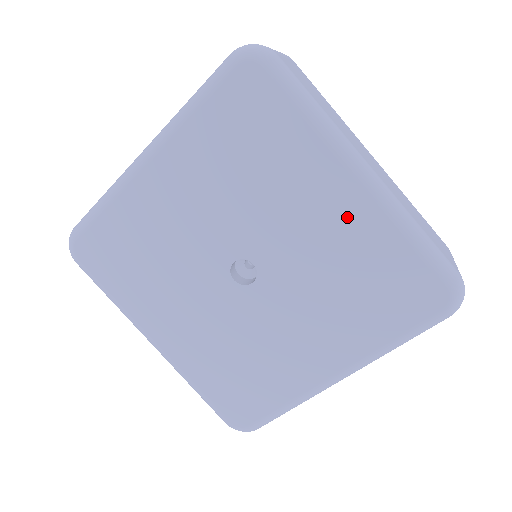
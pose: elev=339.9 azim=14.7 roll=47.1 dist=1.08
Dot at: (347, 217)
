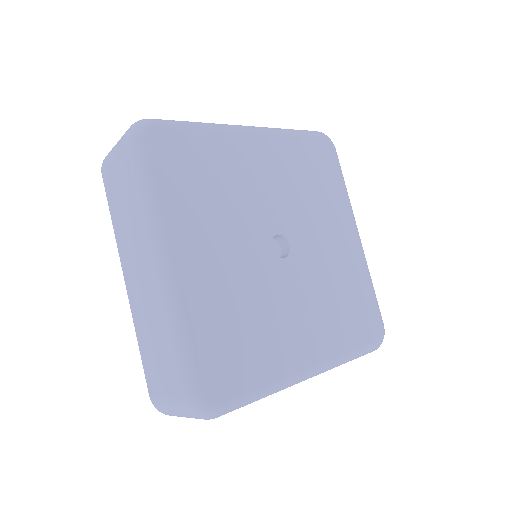
Dot at: (348, 251)
